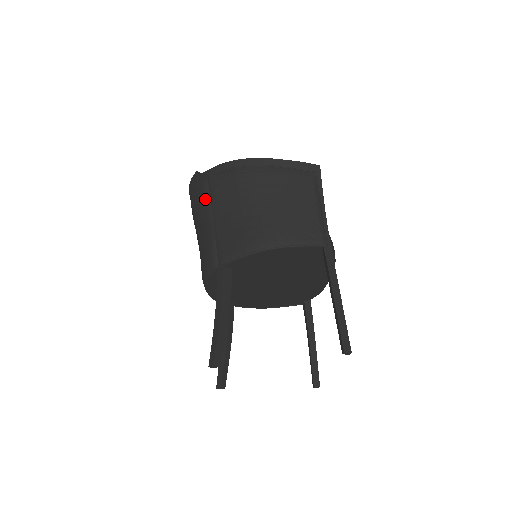
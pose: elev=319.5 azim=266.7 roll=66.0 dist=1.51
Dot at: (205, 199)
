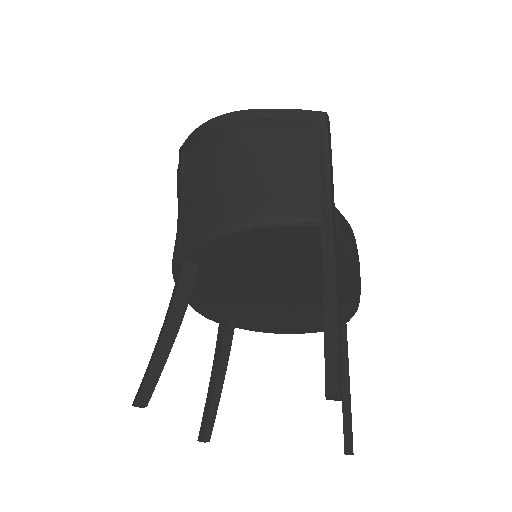
Dot at: (180, 177)
